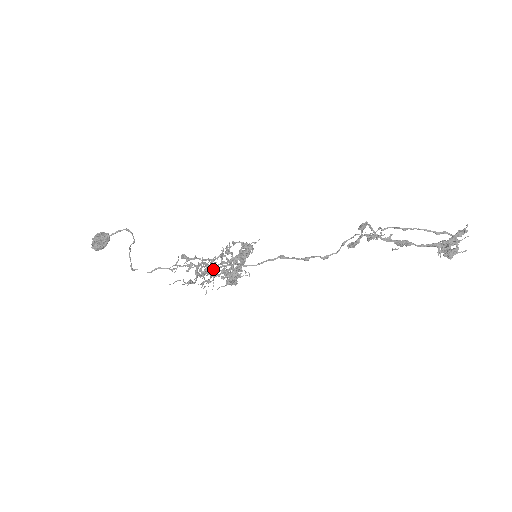
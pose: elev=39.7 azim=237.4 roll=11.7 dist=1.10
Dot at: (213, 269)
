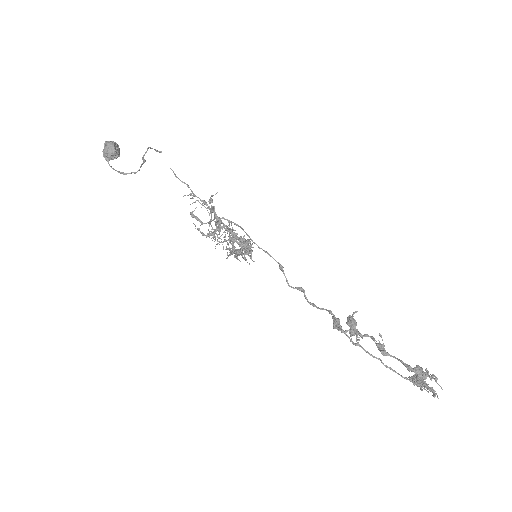
Dot at: occluded
